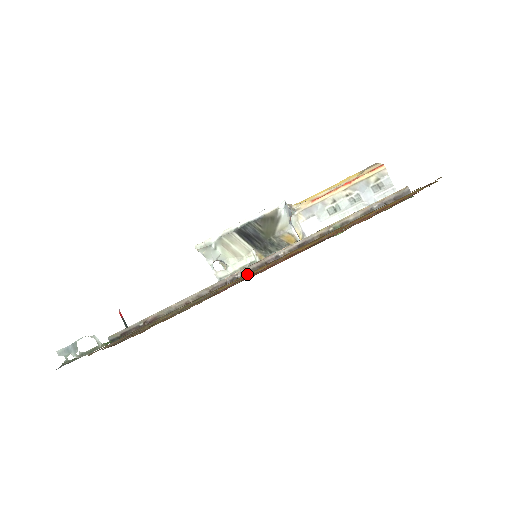
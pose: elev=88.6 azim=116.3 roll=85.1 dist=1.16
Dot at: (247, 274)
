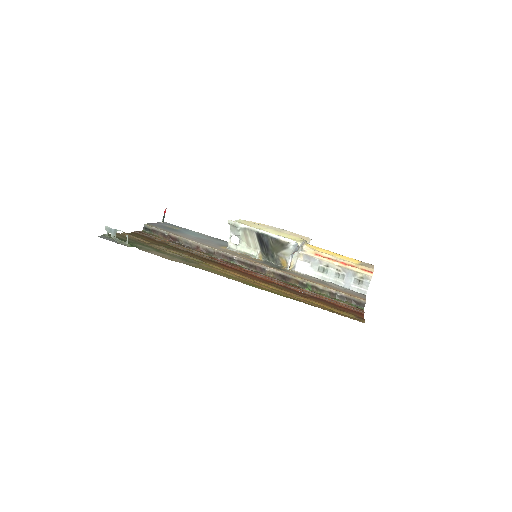
Dot at: (228, 273)
